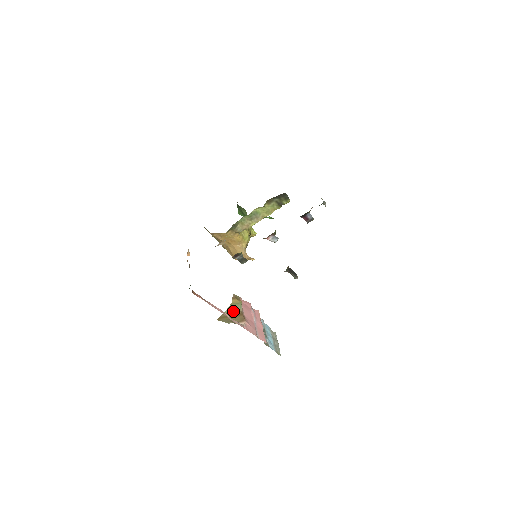
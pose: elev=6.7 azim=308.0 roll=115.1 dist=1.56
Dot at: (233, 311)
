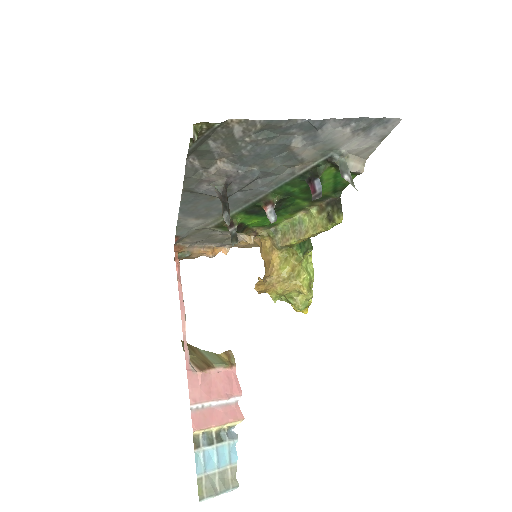
Dot at: (207, 357)
